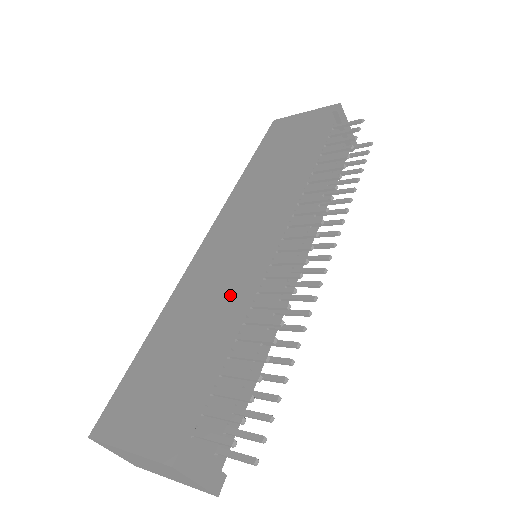
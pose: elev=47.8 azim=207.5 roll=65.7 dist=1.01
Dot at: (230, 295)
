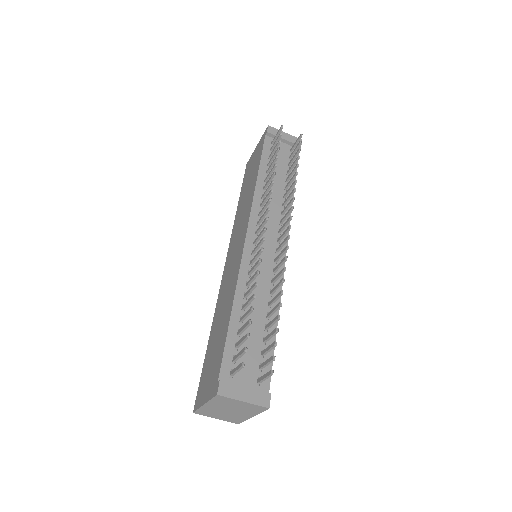
Dot at: (232, 287)
